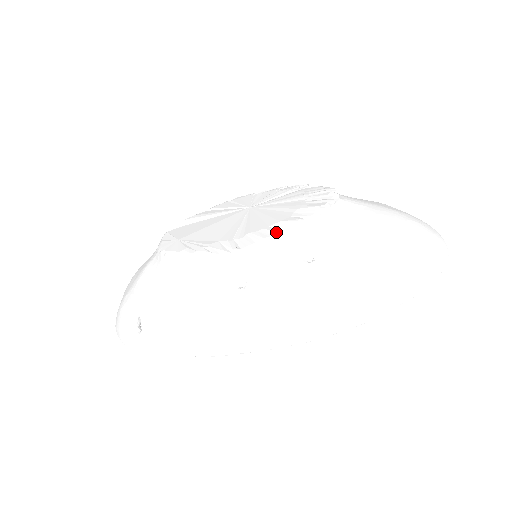
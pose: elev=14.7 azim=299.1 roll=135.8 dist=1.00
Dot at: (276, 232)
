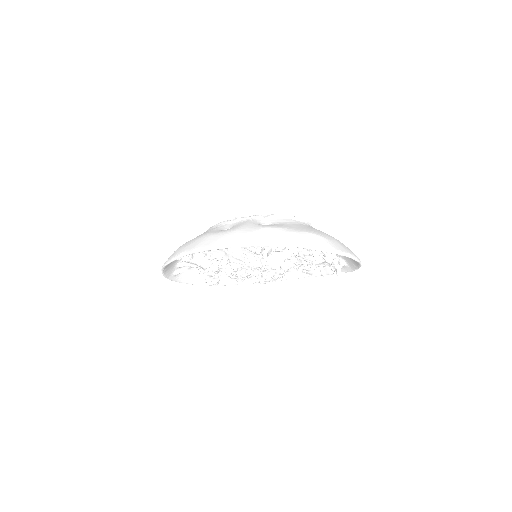
Dot at: (259, 215)
